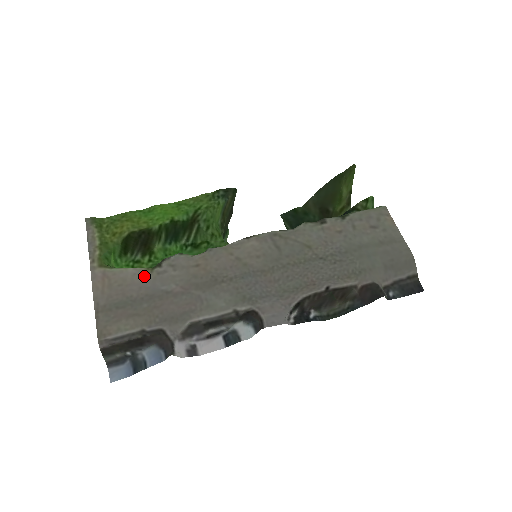
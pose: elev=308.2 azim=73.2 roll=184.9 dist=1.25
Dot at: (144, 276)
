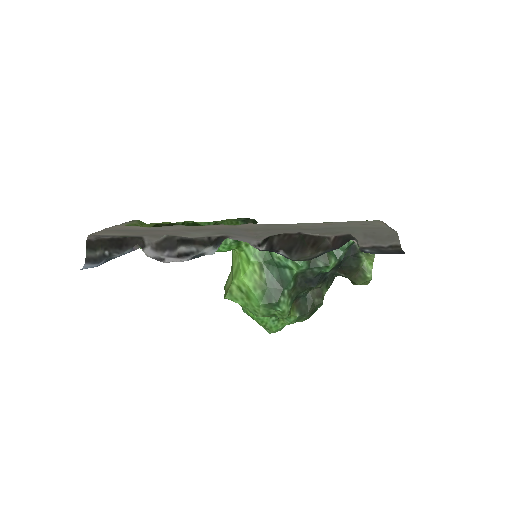
Dot at: occluded
